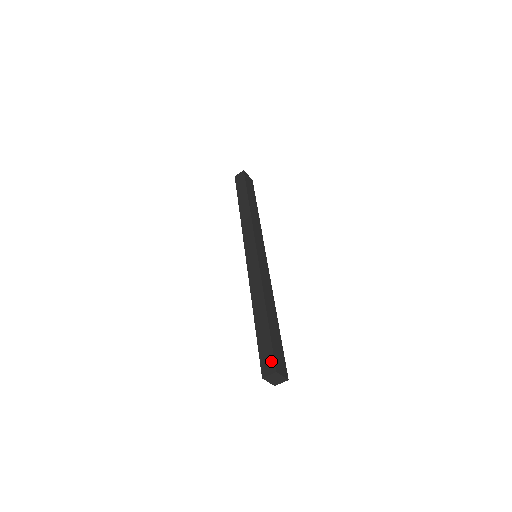
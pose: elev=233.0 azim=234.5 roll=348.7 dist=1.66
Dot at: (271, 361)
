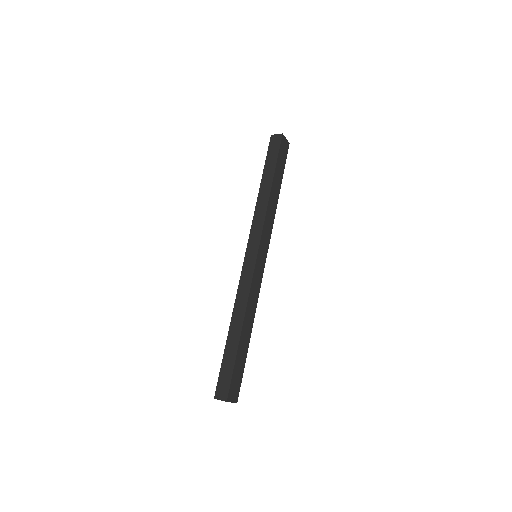
Dot at: (226, 388)
